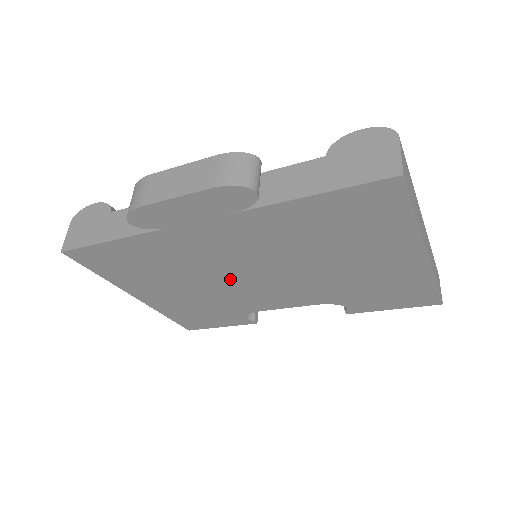
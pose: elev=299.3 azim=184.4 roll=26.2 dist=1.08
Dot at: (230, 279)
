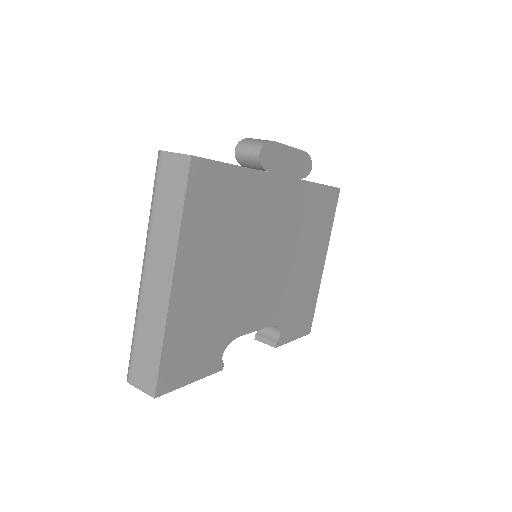
Dot at: (255, 264)
